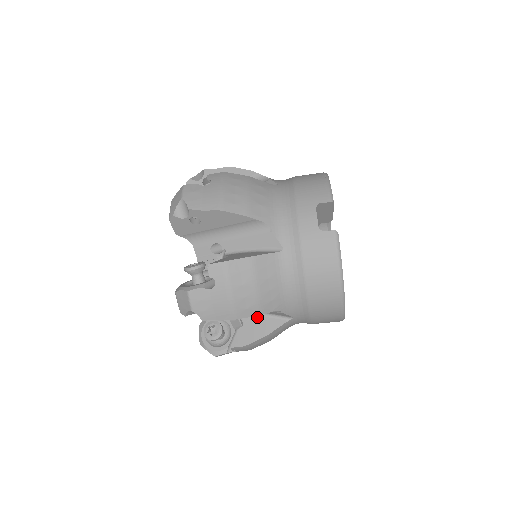
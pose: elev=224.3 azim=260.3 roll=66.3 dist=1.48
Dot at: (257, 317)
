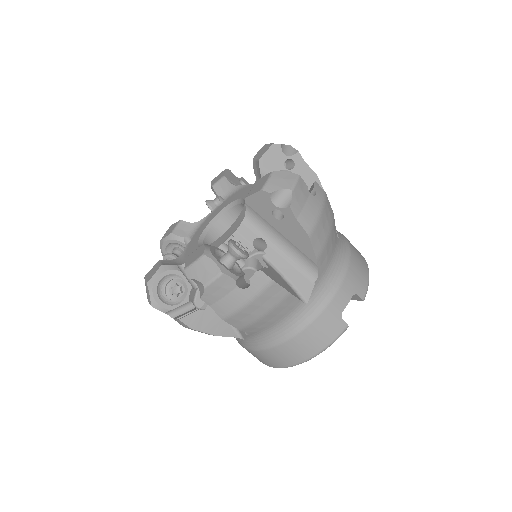
Dot at: occluded
